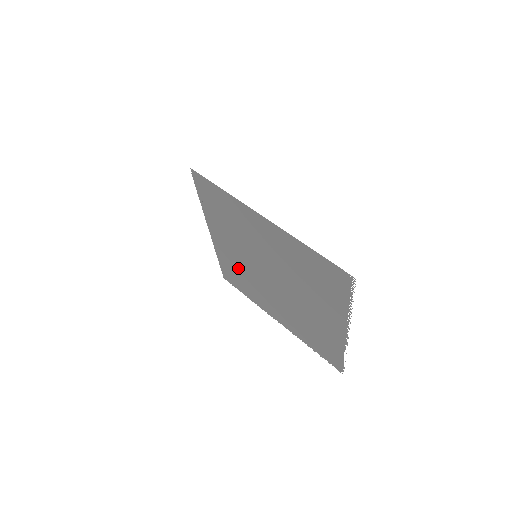
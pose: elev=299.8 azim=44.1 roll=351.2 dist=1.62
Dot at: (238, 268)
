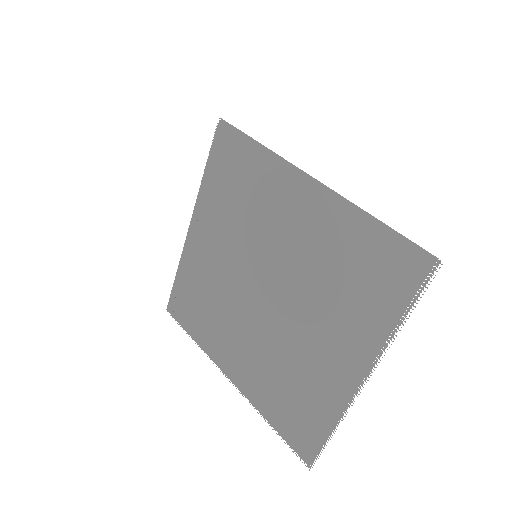
Dot at: (207, 285)
